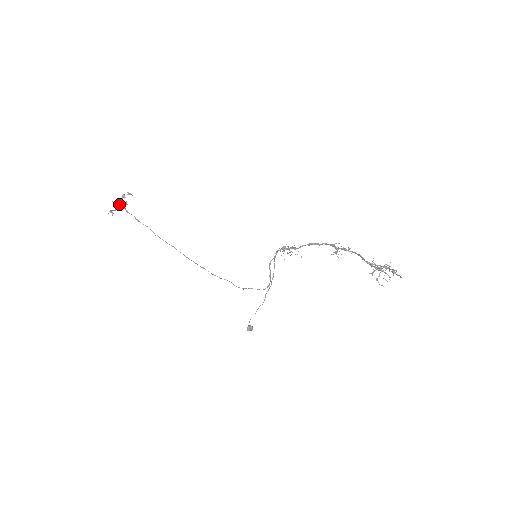
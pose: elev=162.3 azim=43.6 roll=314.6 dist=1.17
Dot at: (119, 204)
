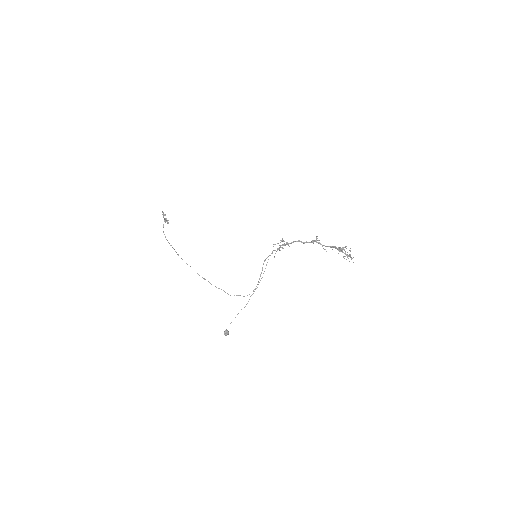
Dot at: (164, 218)
